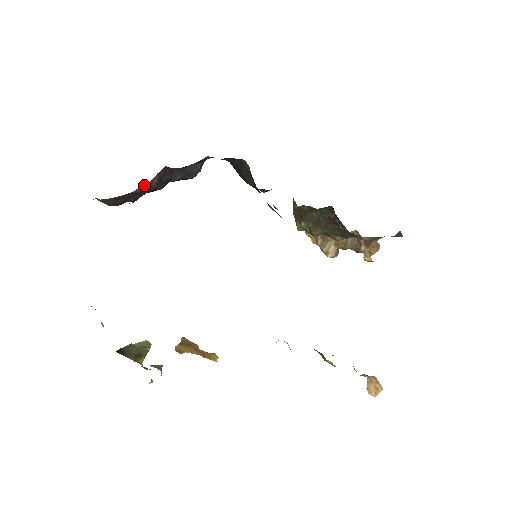
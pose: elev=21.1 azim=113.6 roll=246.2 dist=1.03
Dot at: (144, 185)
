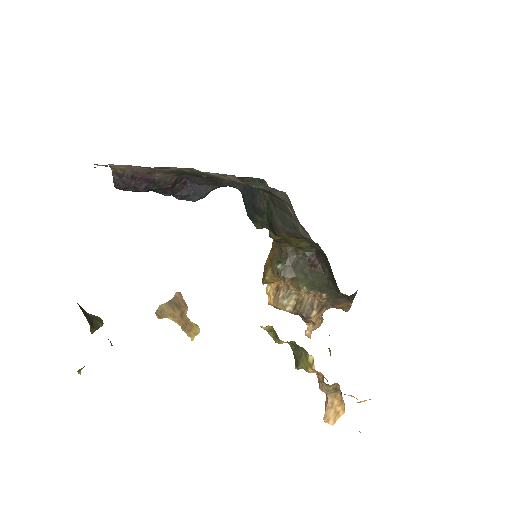
Dot at: (167, 175)
